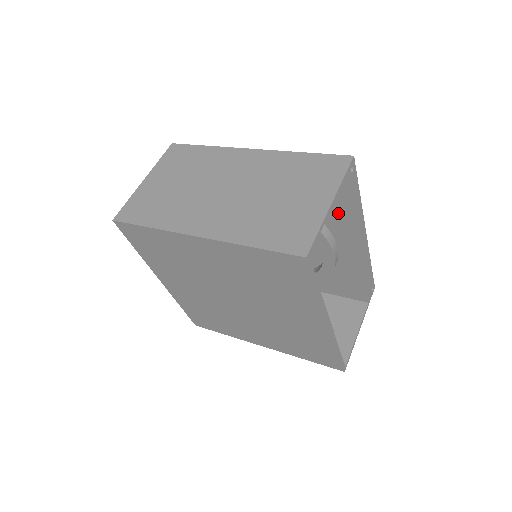
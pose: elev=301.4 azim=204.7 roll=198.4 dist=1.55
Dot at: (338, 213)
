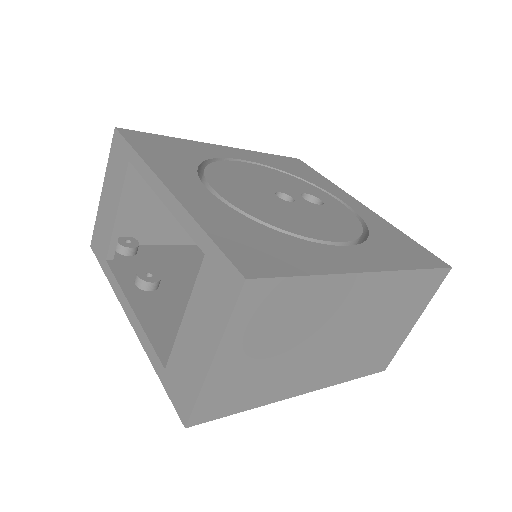
Dot at: occluded
